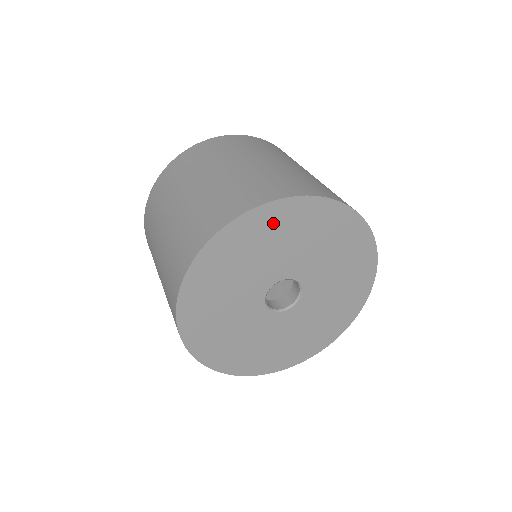
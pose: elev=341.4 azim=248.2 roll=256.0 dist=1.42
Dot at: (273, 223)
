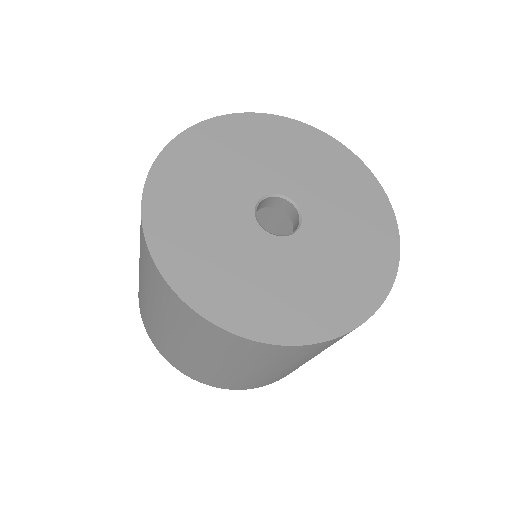
Dot at: (244, 132)
